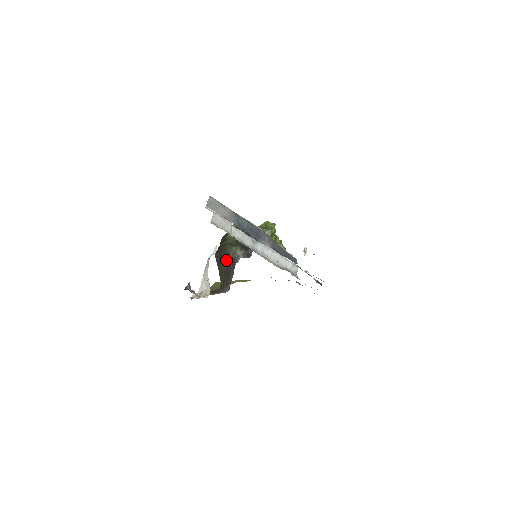
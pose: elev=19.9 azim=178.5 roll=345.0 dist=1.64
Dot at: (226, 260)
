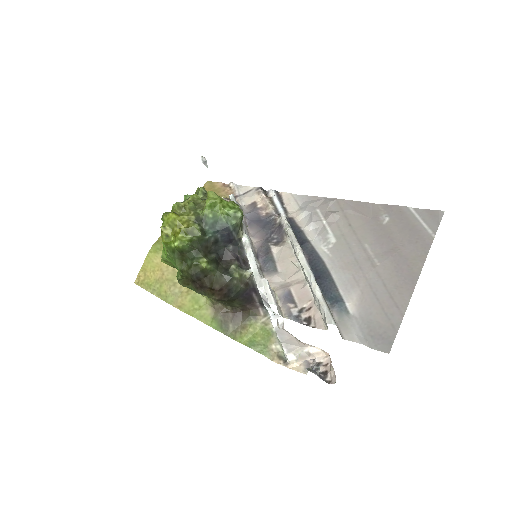
Dot at: (238, 293)
